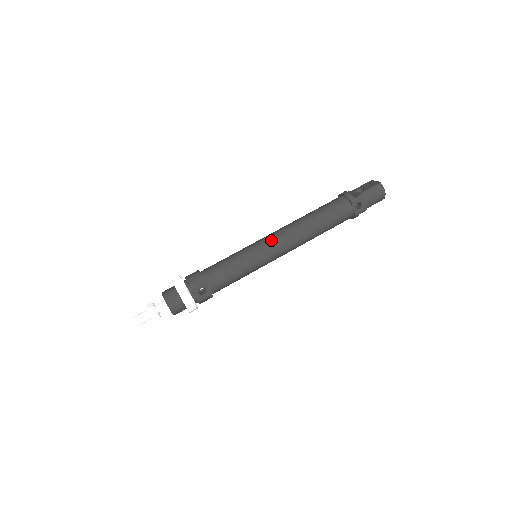
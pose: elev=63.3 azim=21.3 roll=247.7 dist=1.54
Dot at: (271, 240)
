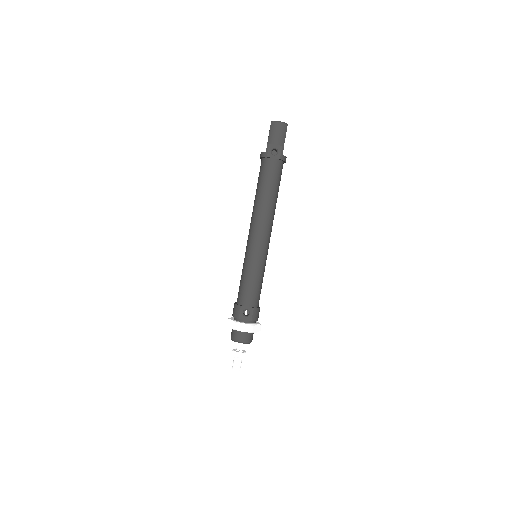
Dot at: (250, 238)
